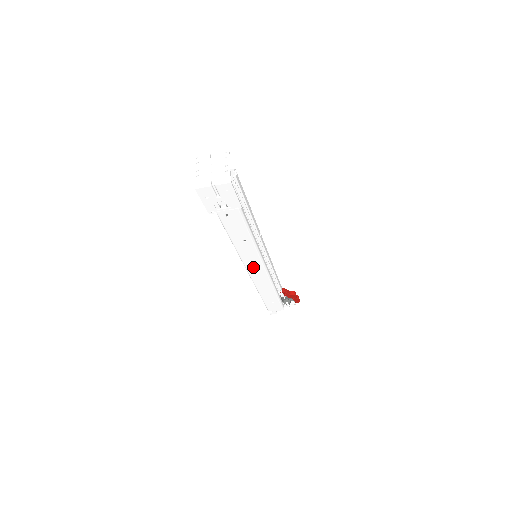
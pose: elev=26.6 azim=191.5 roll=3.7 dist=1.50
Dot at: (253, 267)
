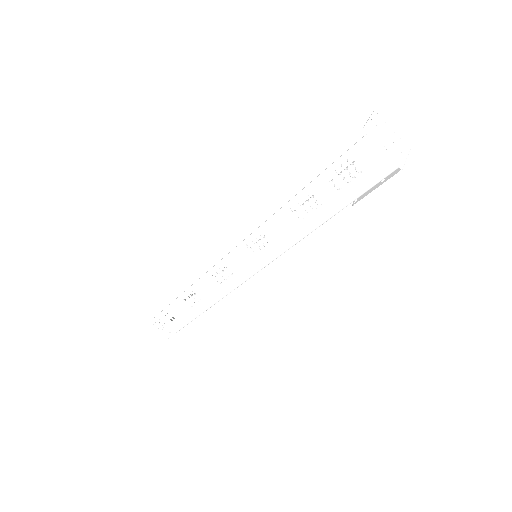
Dot at: occluded
